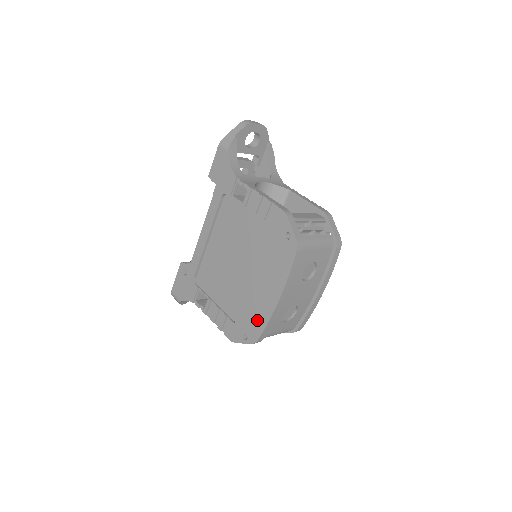
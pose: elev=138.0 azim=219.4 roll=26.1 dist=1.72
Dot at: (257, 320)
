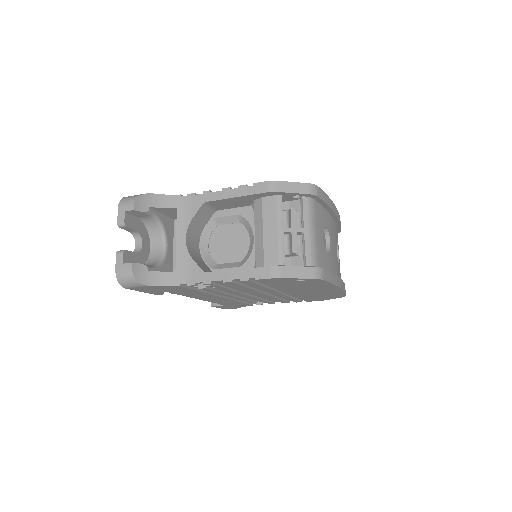
Dot at: occluded
